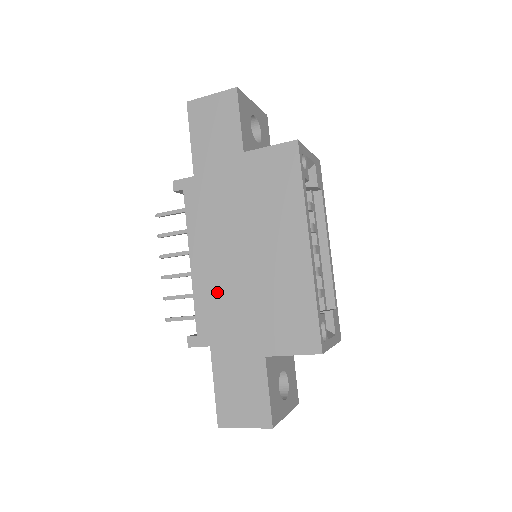
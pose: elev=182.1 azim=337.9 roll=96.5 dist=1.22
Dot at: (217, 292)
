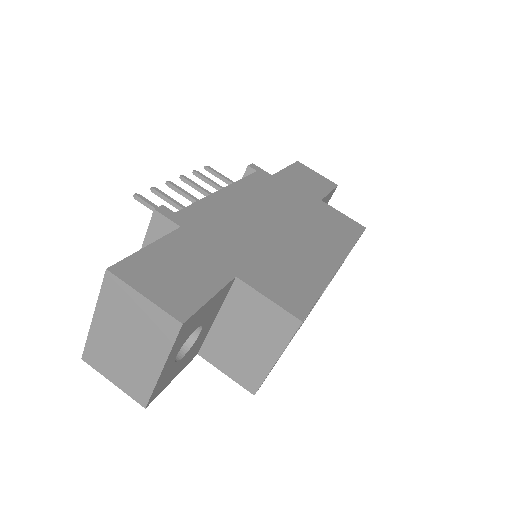
Dot at: (229, 215)
